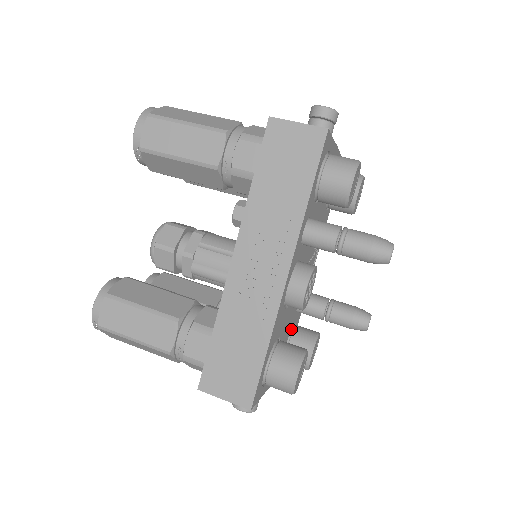
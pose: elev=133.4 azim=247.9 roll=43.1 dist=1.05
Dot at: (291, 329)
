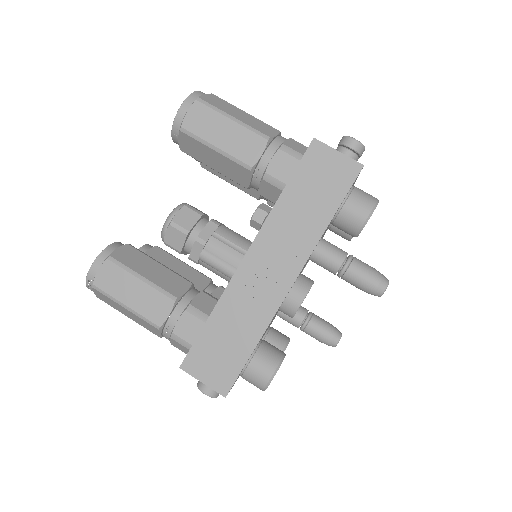
Dot at: occluded
